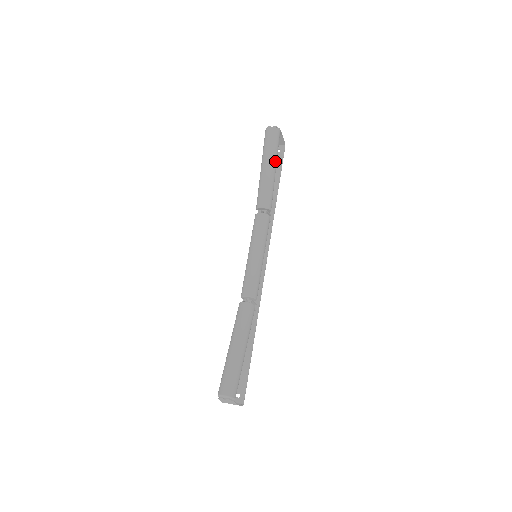
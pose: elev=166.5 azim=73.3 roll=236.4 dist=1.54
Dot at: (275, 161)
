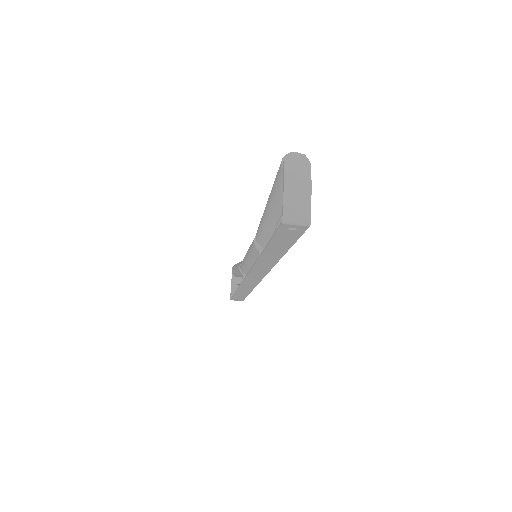
Dot at: occluded
